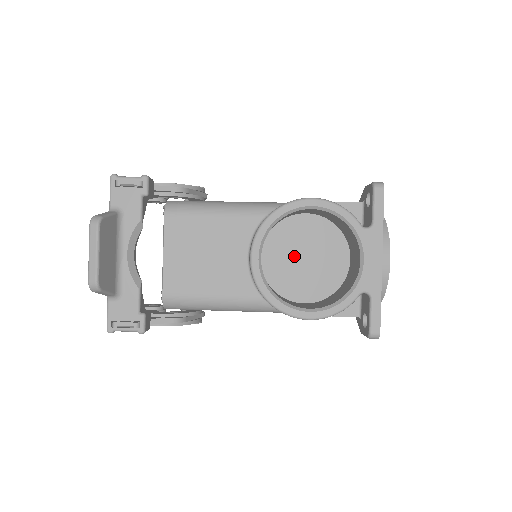
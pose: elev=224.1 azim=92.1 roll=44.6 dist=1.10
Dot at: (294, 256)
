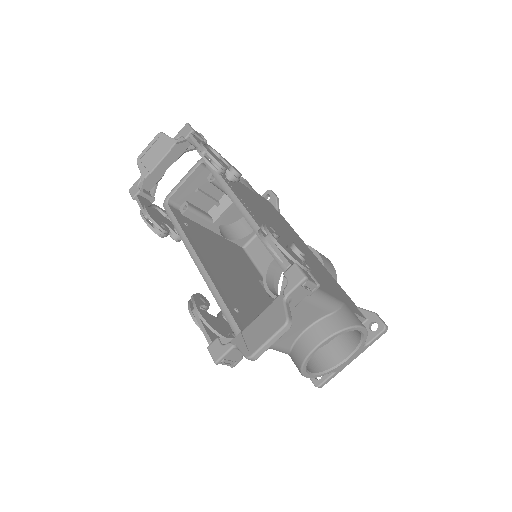
Dot at: occluded
